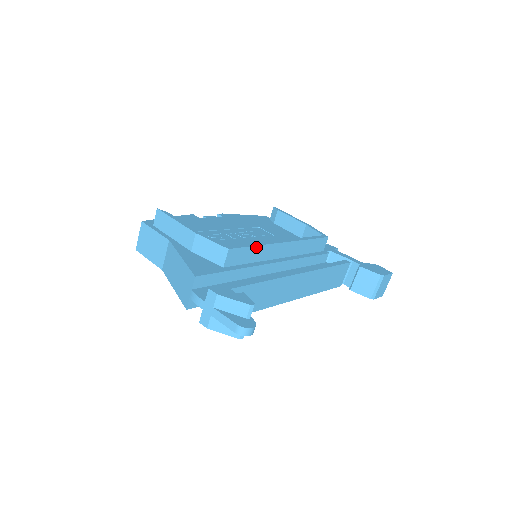
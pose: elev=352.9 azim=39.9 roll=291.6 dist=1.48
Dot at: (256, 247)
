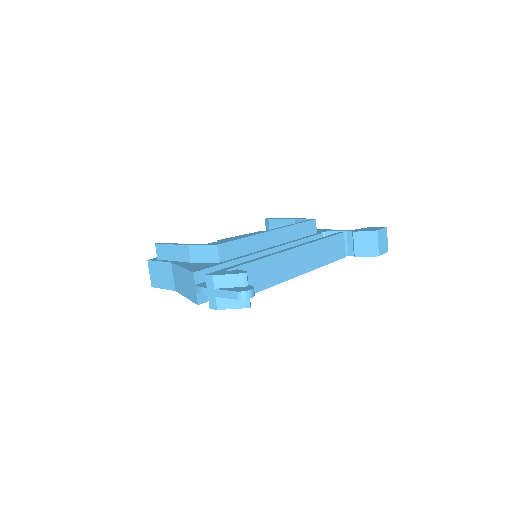
Dot at: (244, 239)
